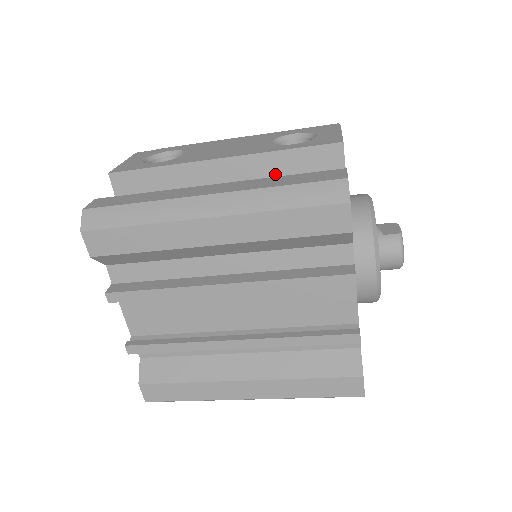
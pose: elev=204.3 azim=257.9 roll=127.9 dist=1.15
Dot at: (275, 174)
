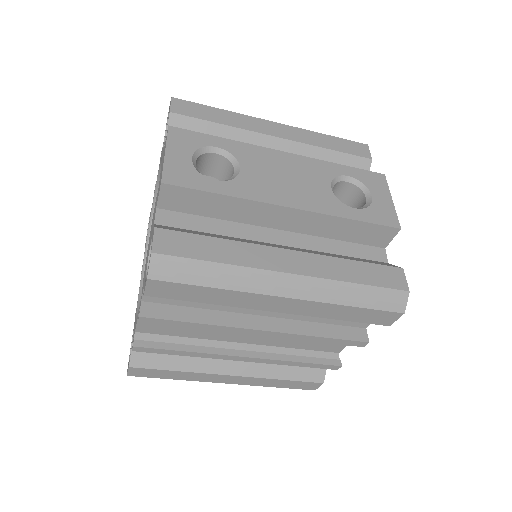
Dot at: (331, 232)
